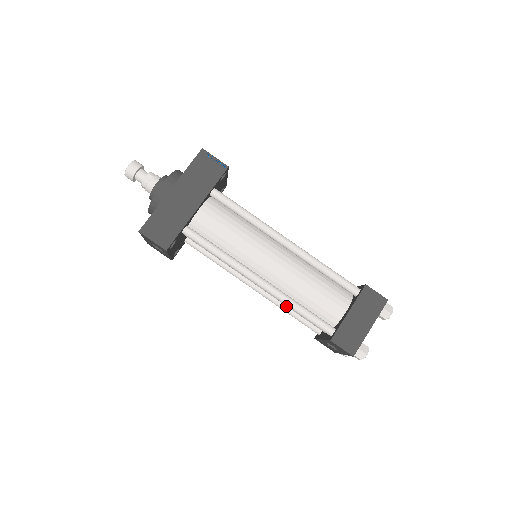
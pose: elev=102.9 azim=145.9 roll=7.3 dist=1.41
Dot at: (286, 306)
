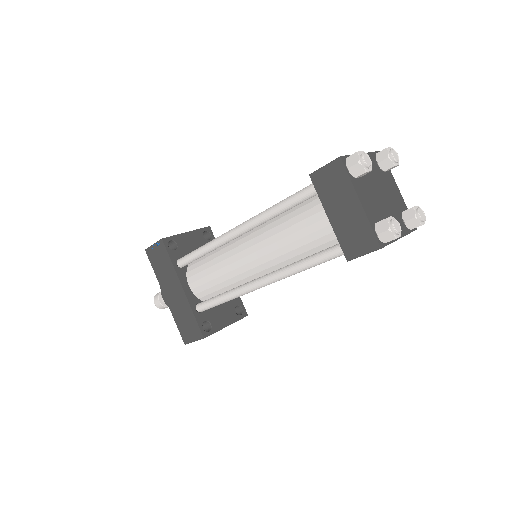
Dot at: occluded
